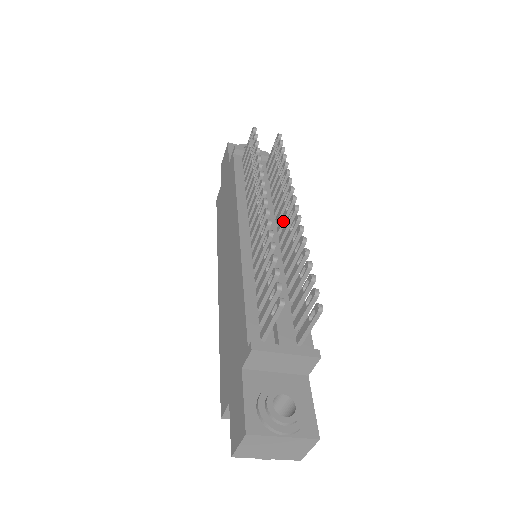
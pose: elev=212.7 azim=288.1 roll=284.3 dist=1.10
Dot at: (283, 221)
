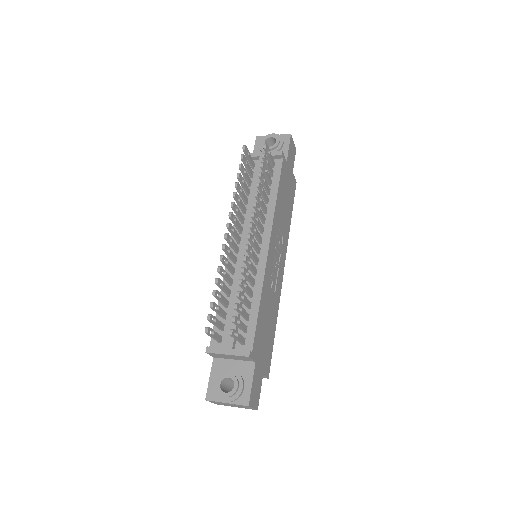
Dot at: (255, 237)
